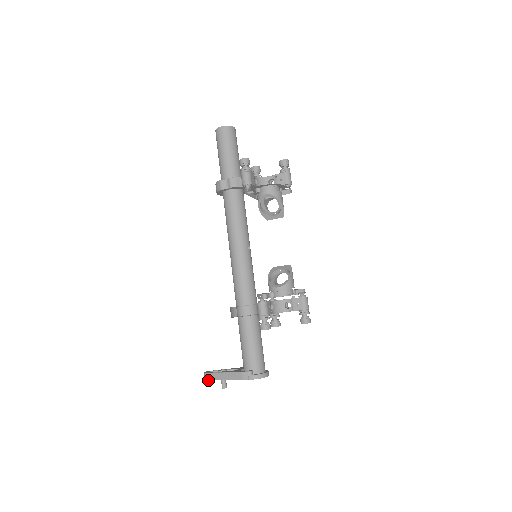
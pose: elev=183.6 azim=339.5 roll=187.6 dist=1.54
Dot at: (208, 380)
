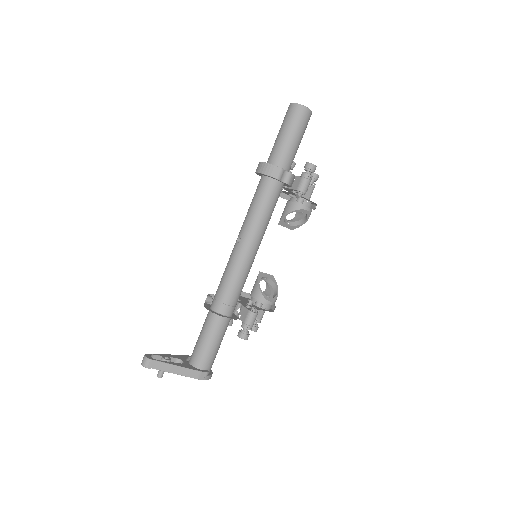
Dot at: occluded
